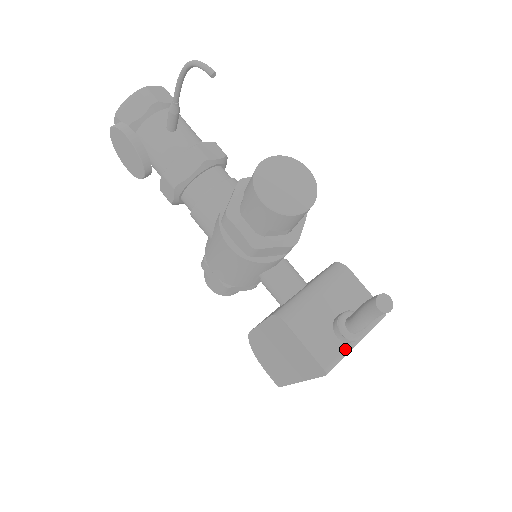
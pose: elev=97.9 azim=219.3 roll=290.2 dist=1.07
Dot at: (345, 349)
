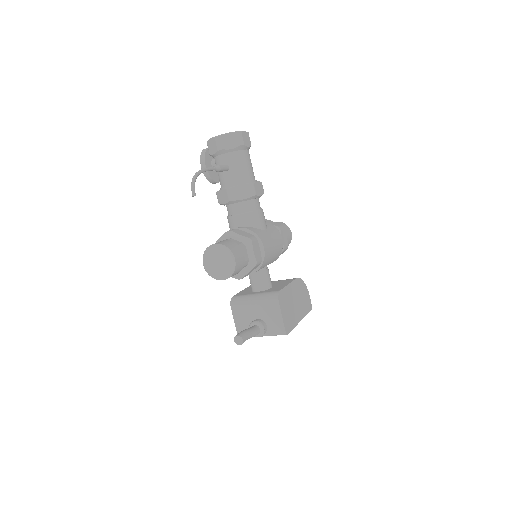
Dot at: occluded
